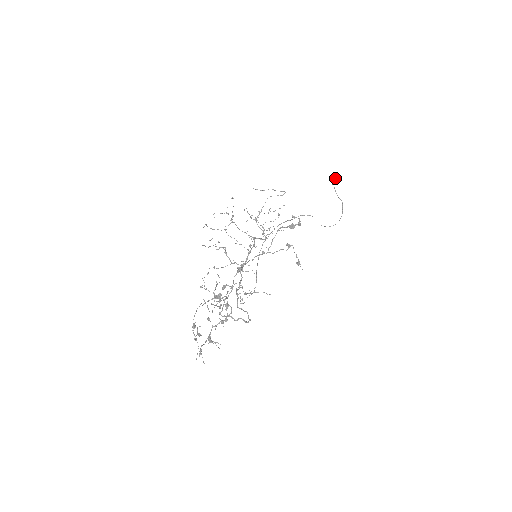
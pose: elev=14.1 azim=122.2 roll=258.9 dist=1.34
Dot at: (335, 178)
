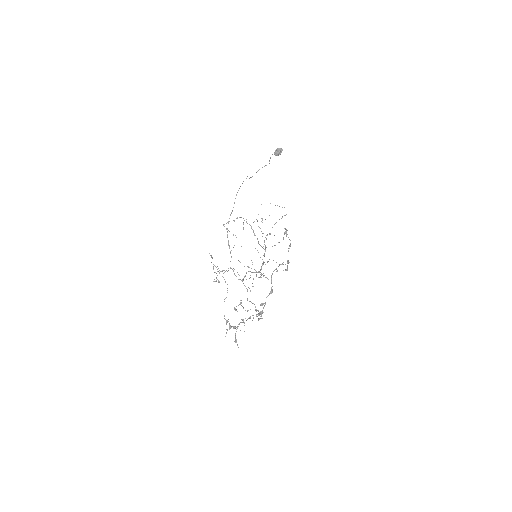
Dot at: (280, 153)
